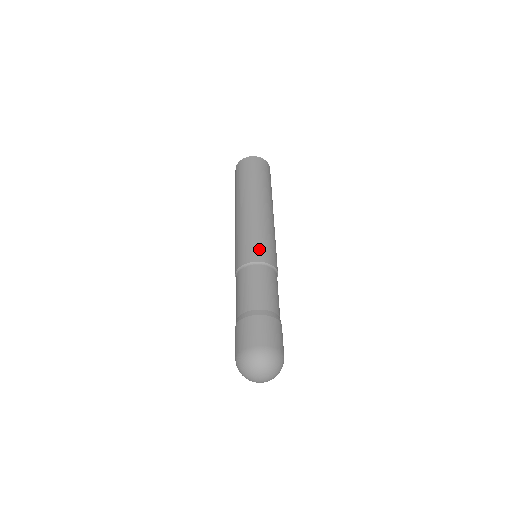
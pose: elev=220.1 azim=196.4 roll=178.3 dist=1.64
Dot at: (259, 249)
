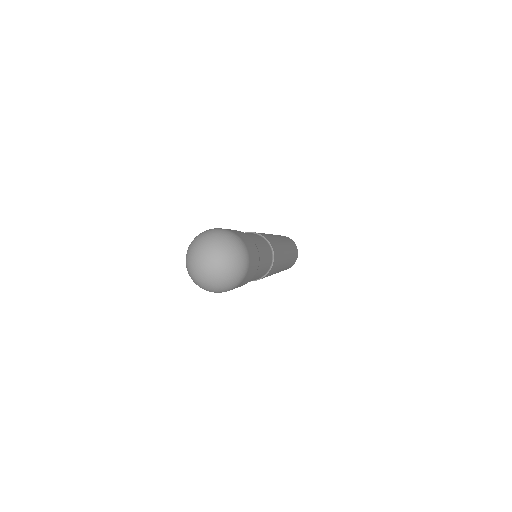
Dot at: (268, 237)
